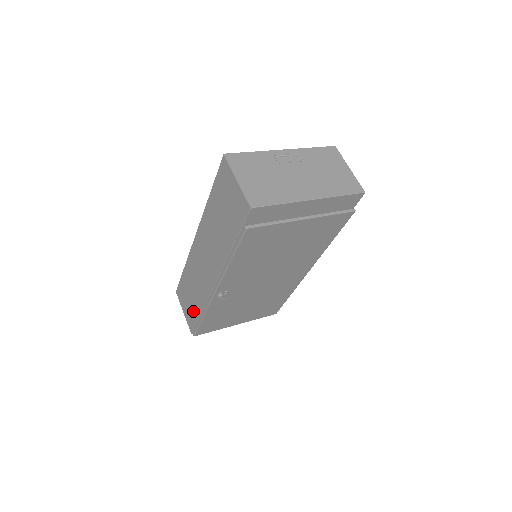
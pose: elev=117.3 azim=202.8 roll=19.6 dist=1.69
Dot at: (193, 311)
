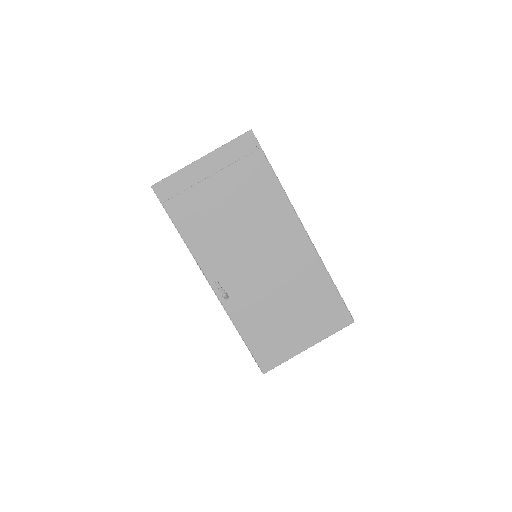
Dot at: occluded
